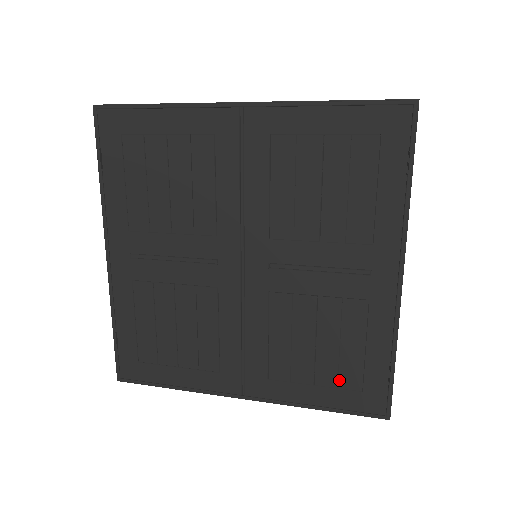
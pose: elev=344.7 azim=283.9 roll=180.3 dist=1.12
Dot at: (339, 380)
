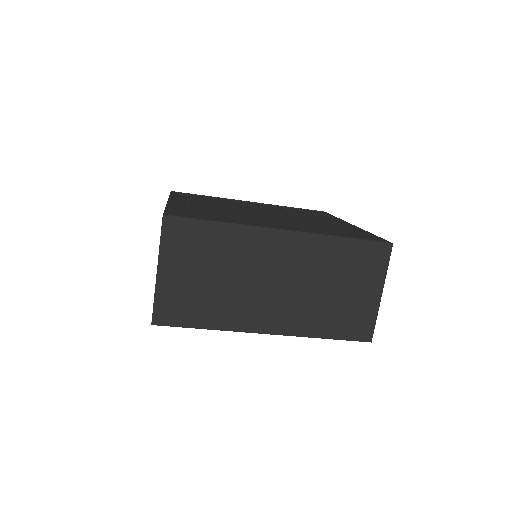
Dot at: (347, 234)
